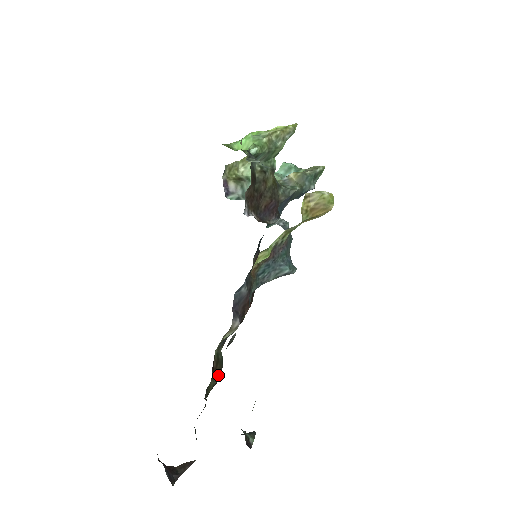
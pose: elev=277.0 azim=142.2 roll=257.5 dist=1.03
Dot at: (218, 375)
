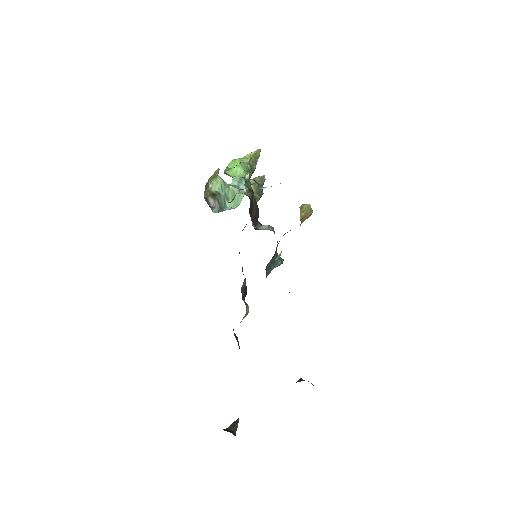
Dot at: occluded
